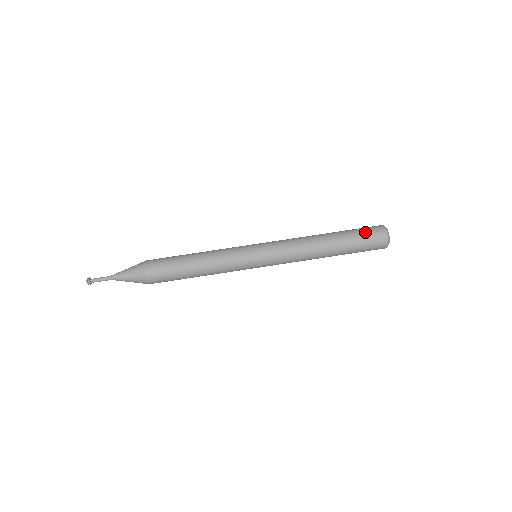
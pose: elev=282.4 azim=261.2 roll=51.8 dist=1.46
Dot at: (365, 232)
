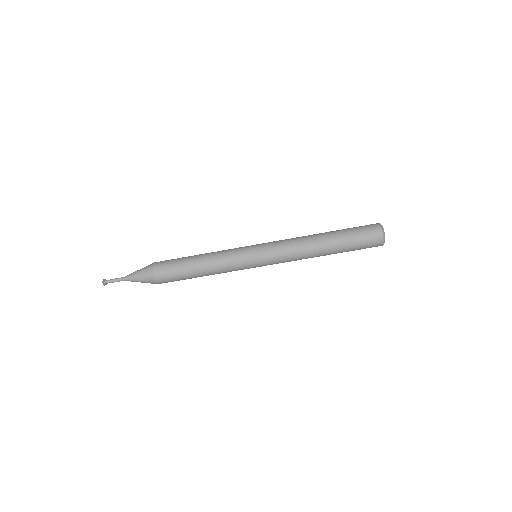
Dot at: (362, 239)
